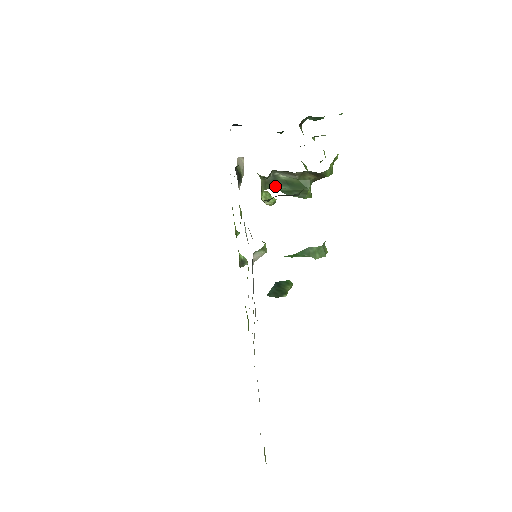
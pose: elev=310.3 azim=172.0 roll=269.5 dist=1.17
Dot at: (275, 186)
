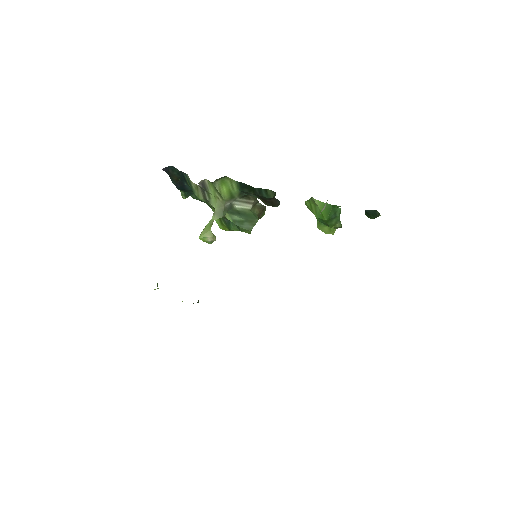
Dot at: (231, 214)
